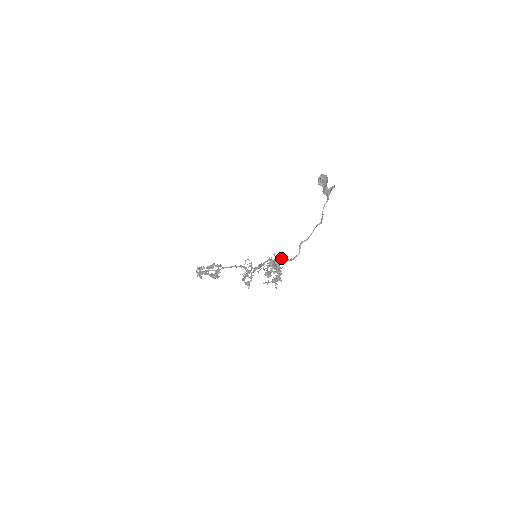
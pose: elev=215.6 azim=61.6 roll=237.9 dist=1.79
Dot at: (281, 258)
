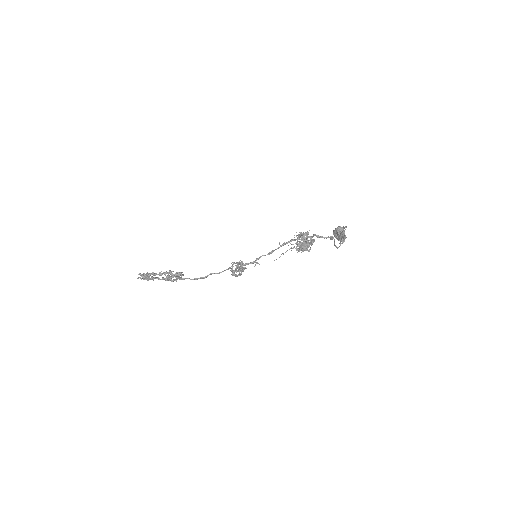
Dot at: occluded
